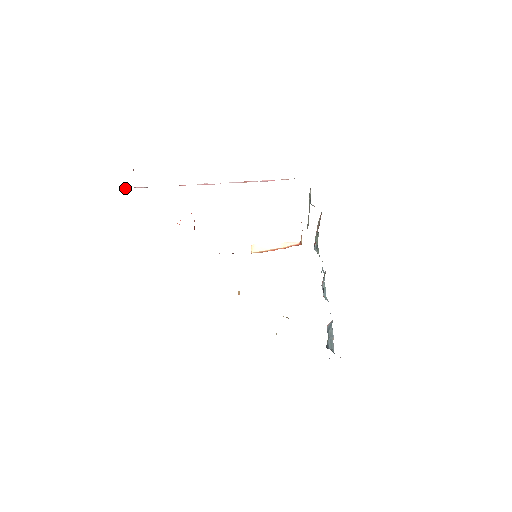
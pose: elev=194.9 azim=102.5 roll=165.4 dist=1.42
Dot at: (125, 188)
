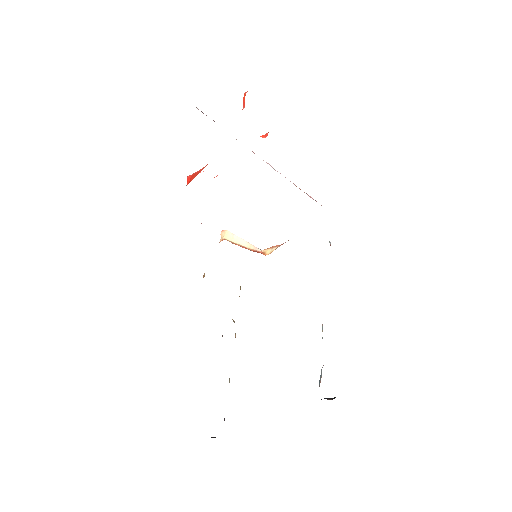
Dot at: occluded
